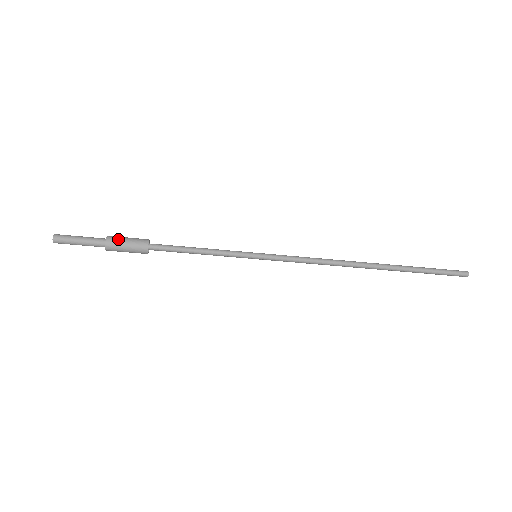
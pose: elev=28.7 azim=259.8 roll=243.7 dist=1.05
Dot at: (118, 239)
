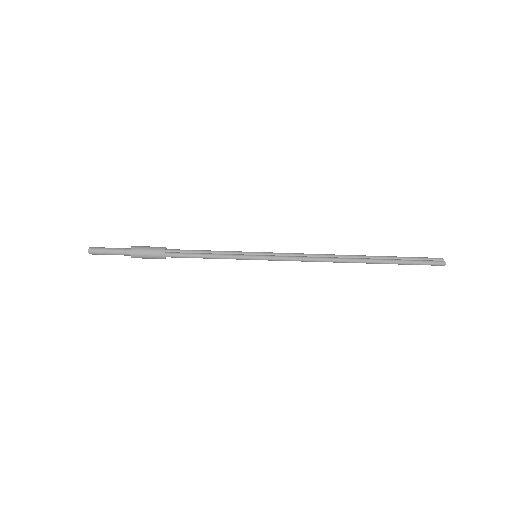
Dot at: (140, 252)
